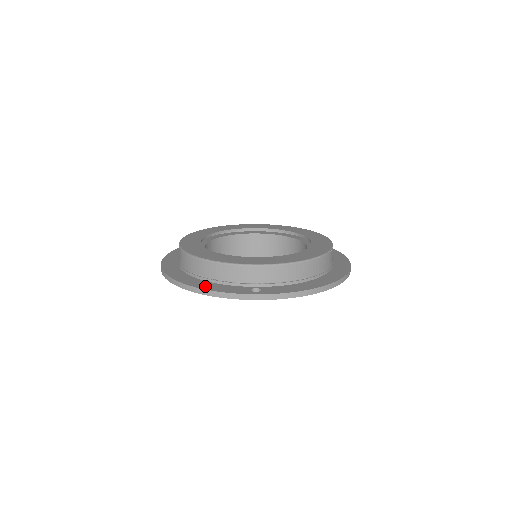
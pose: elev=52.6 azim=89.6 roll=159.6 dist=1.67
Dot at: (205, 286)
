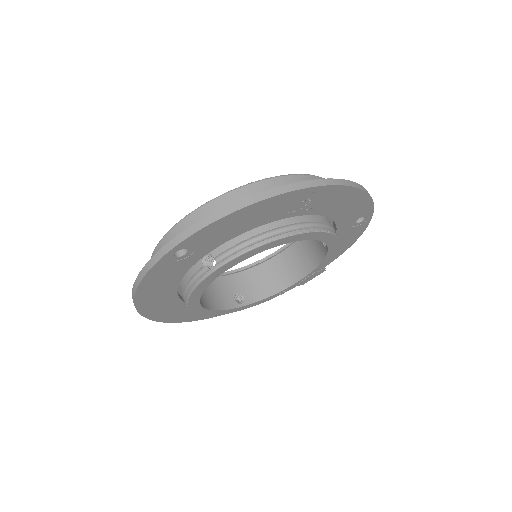
Dot at: occluded
